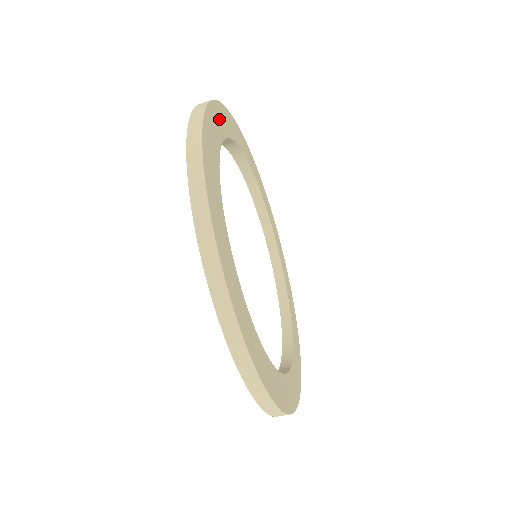
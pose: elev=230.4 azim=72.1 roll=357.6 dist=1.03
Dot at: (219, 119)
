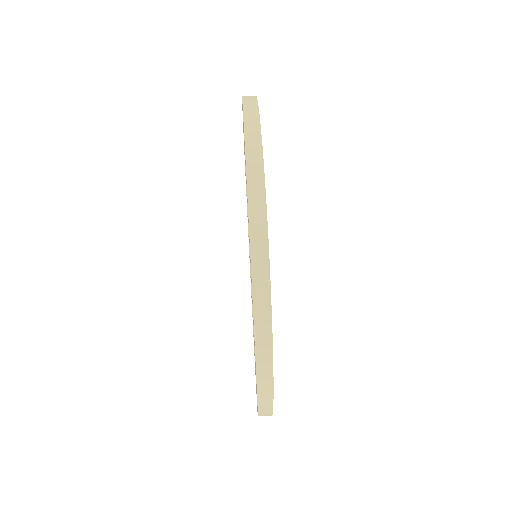
Dot at: occluded
